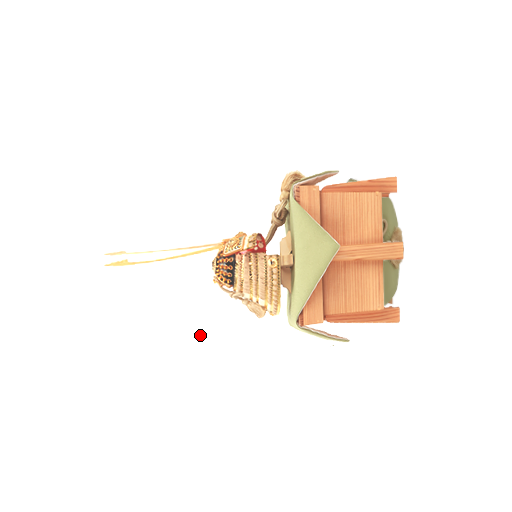
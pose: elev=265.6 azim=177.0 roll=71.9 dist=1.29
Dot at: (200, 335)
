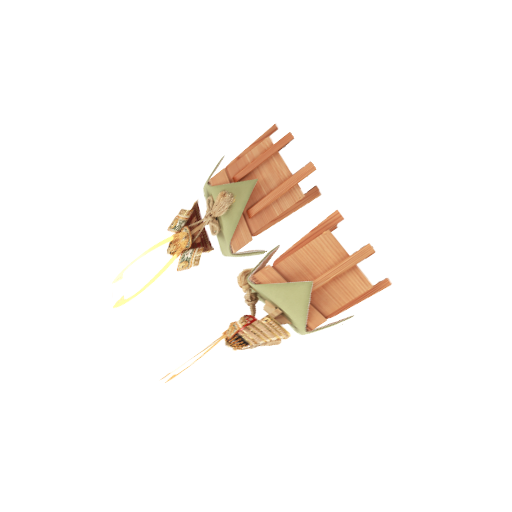
Dot at: (247, 371)
